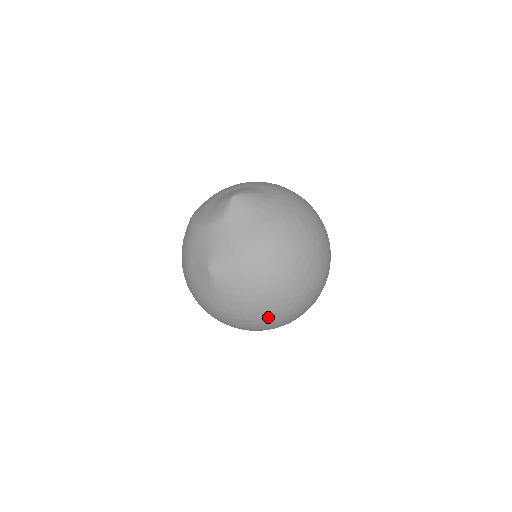
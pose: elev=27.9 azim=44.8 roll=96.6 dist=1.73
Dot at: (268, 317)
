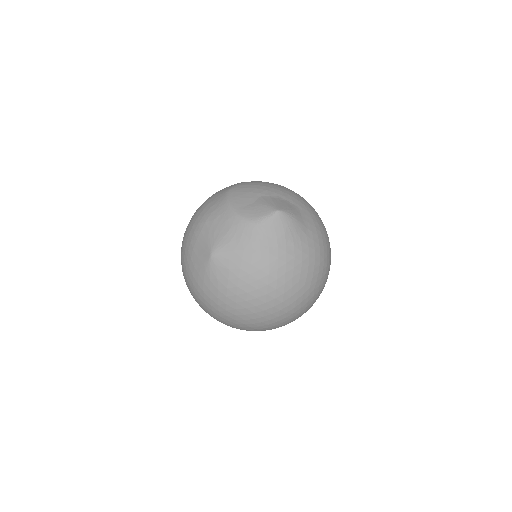
Dot at: (229, 320)
